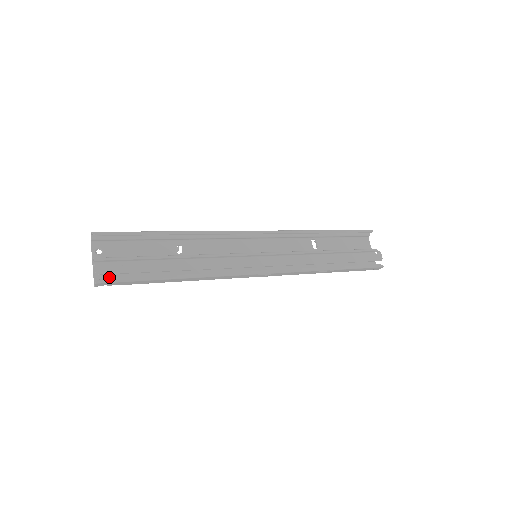
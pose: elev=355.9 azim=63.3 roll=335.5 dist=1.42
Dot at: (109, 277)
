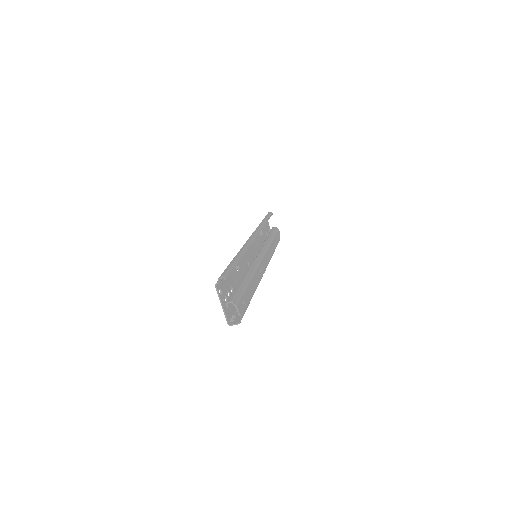
Dot at: (230, 313)
